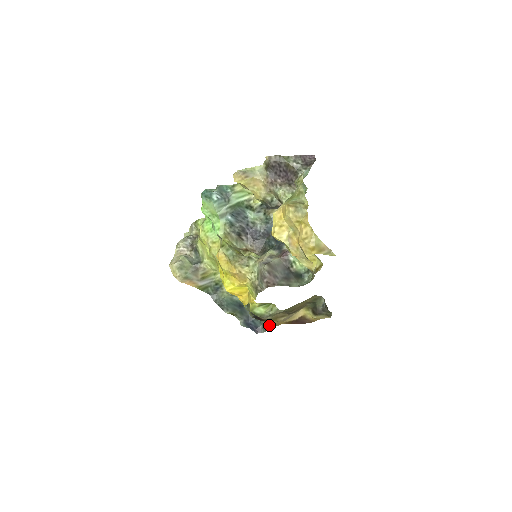
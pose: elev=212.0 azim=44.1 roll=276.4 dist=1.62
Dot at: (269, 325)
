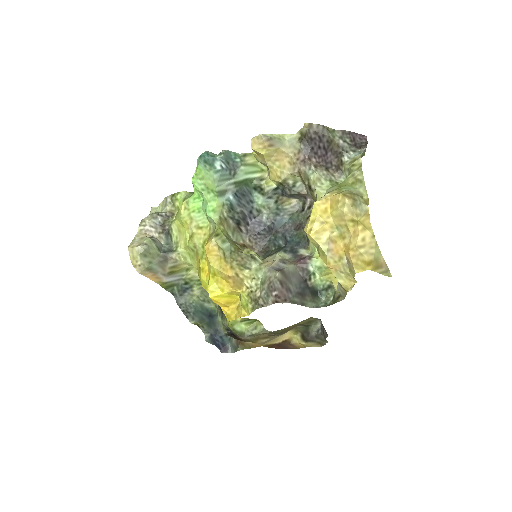
Dot at: (242, 345)
